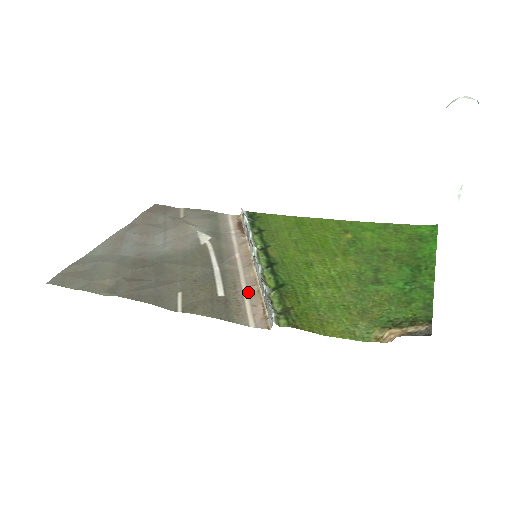
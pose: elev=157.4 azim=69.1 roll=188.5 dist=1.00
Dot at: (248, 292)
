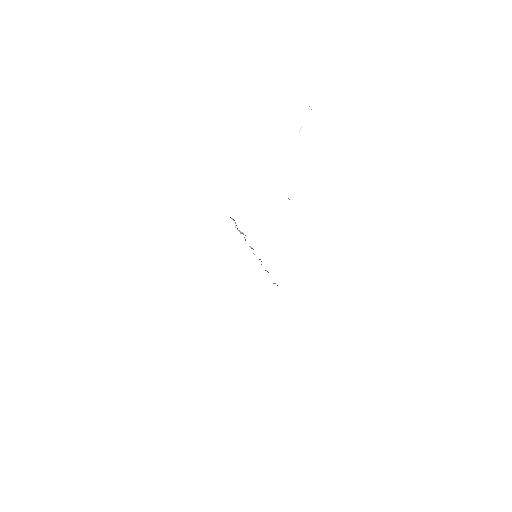
Dot at: occluded
